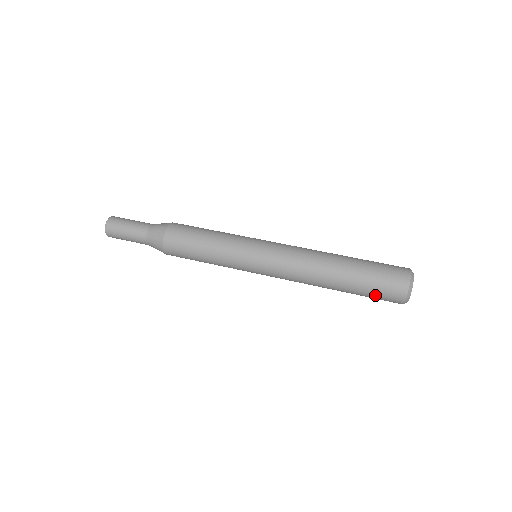
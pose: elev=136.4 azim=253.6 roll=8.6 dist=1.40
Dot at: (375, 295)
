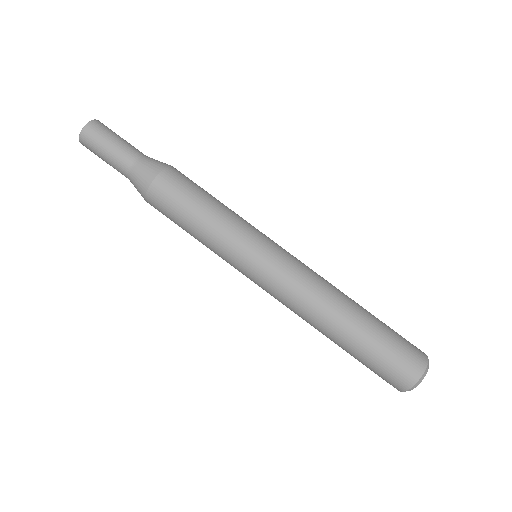
Dot at: (376, 368)
